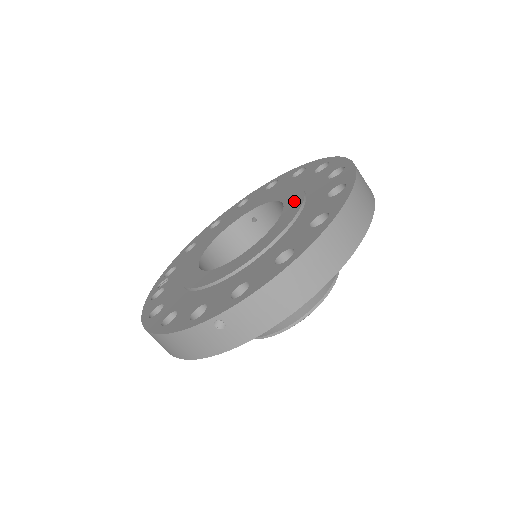
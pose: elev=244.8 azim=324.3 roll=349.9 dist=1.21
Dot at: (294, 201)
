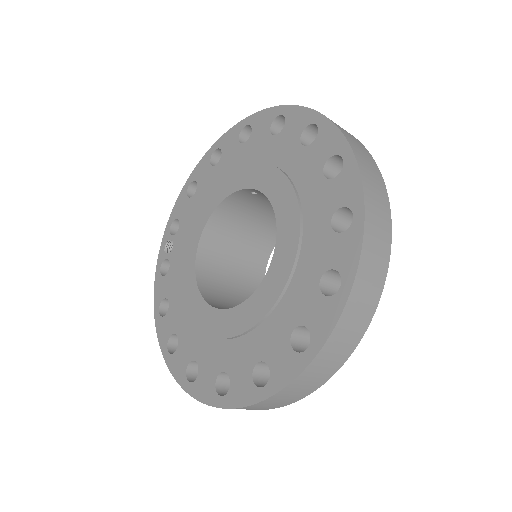
Dot at: (286, 246)
